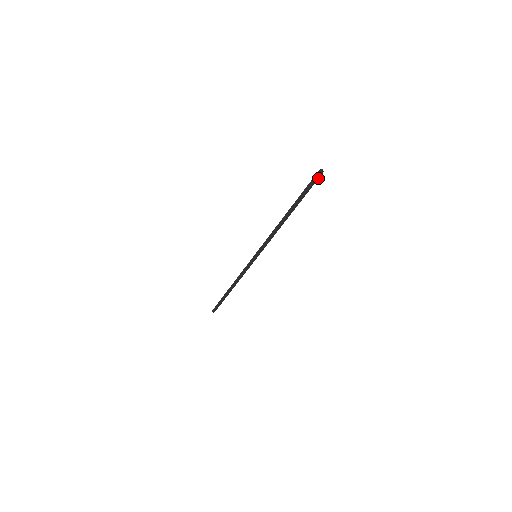
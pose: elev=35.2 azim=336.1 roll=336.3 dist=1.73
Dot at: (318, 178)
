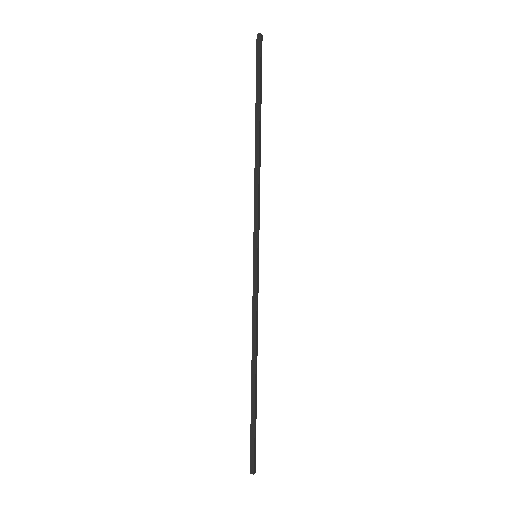
Dot at: (261, 50)
